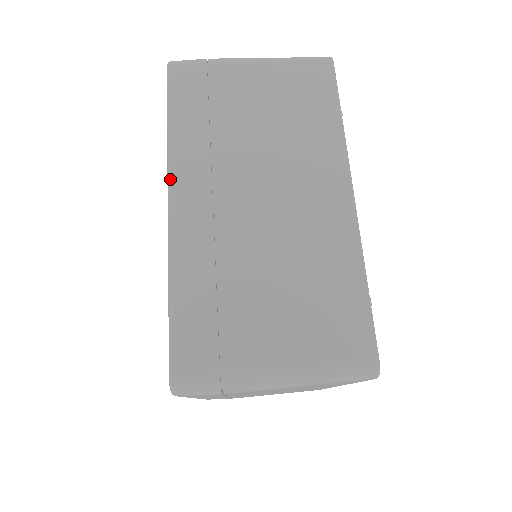
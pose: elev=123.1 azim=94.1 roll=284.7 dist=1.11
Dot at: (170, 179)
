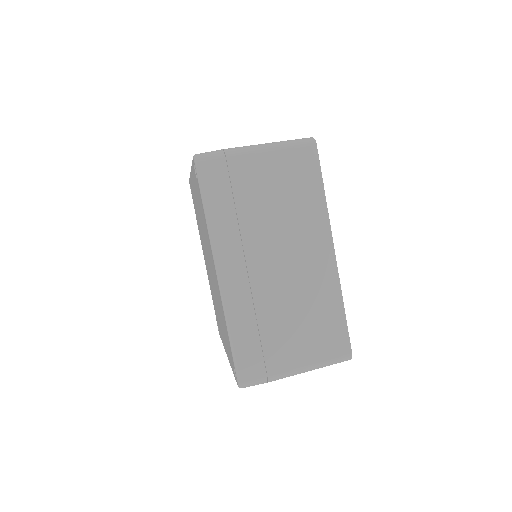
Dot at: (215, 258)
